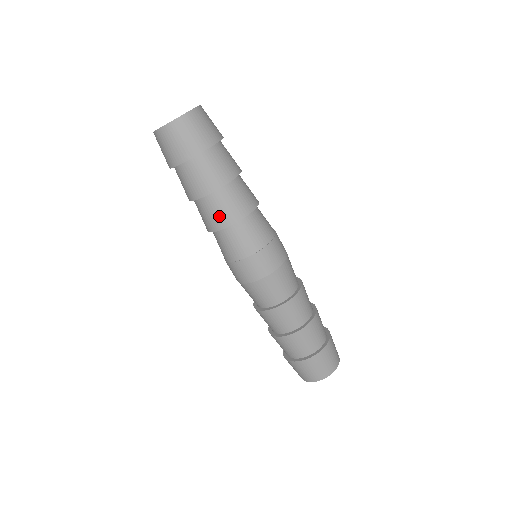
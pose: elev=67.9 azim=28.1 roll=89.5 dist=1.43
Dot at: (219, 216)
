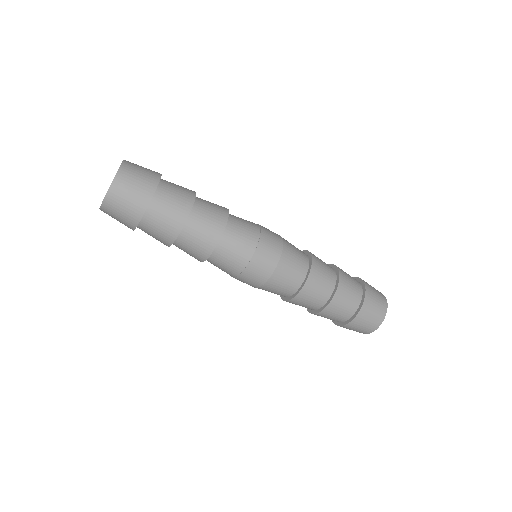
Dot at: (190, 255)
